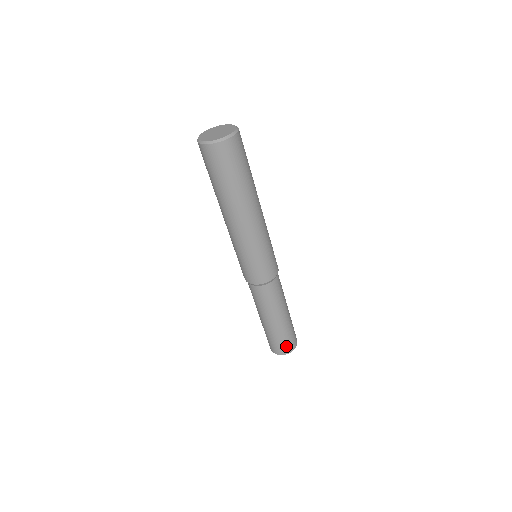
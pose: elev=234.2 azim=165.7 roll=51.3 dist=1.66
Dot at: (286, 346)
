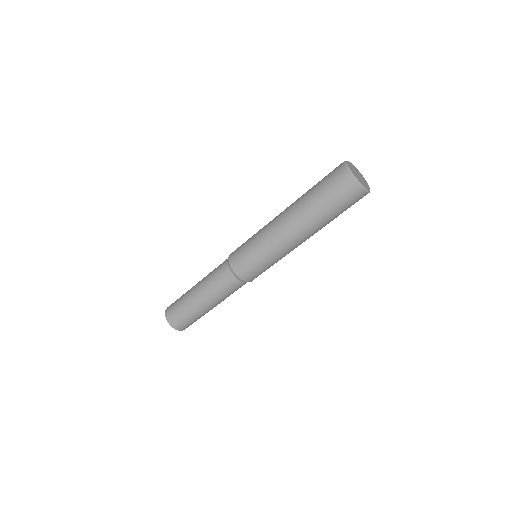
Dot at: occluded
